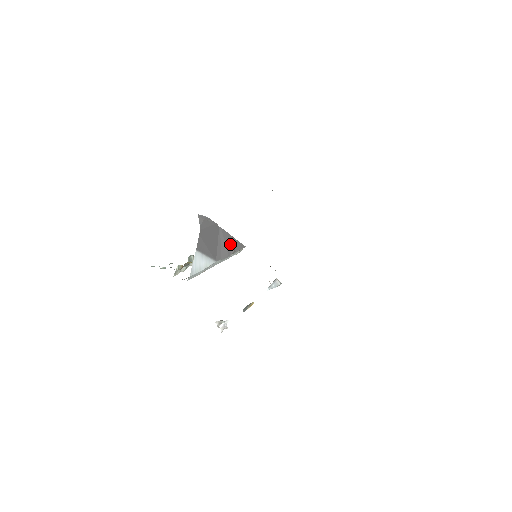
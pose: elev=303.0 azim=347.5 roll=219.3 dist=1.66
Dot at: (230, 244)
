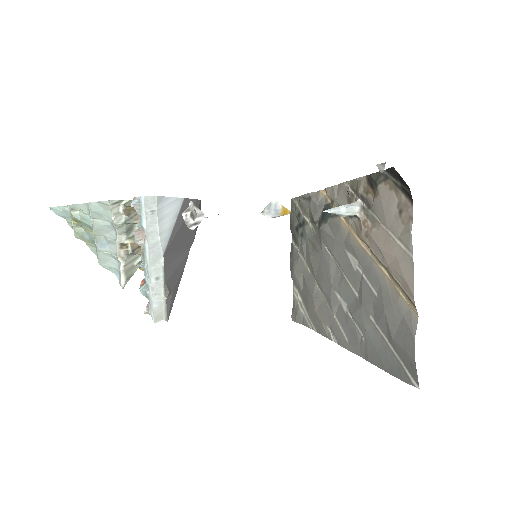
Dot at: (175, 280)
